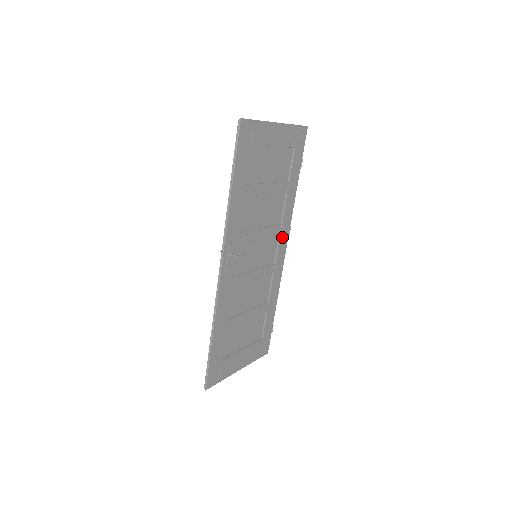
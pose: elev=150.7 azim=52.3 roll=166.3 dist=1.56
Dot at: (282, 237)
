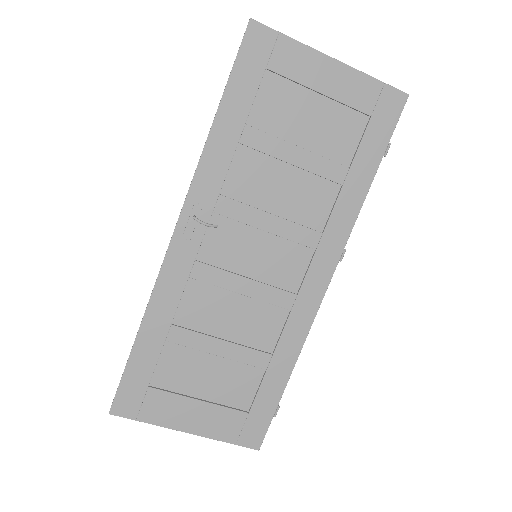
Dot at: (322, 257)
